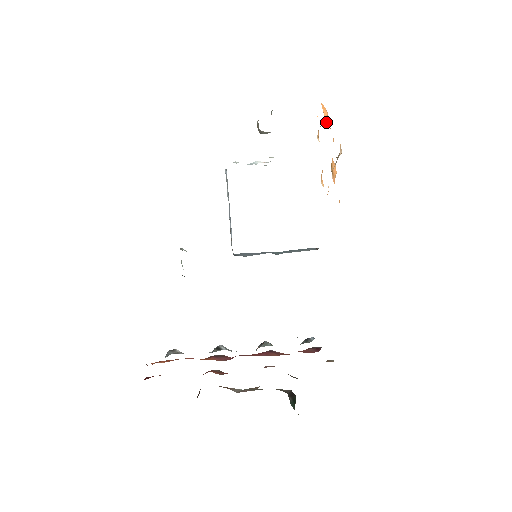
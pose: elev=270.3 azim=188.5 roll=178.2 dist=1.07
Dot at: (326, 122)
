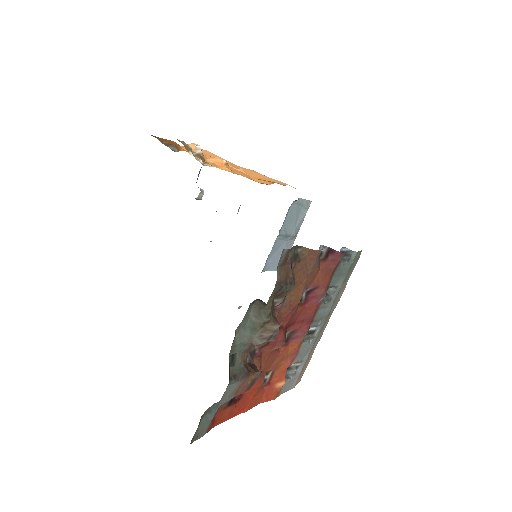
Dot at: occluded
